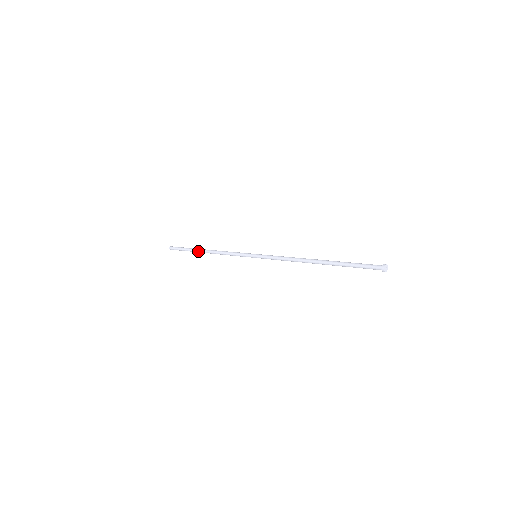
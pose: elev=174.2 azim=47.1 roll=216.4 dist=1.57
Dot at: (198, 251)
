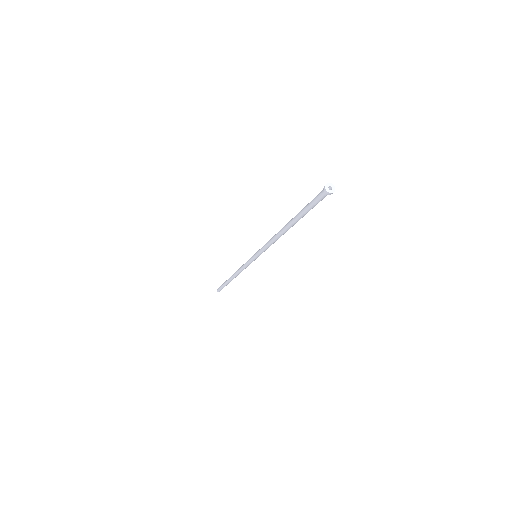
Dot at: (229, 281)
